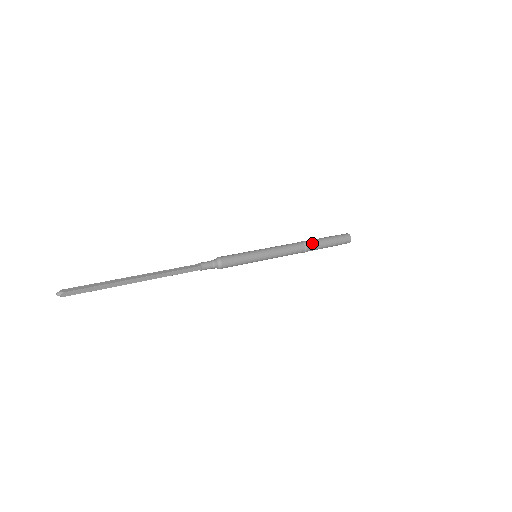
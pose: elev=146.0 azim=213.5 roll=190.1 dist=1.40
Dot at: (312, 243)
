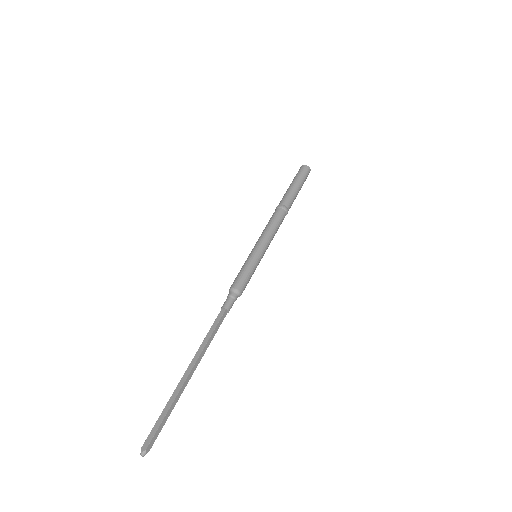
Dot at: (287, 202)
